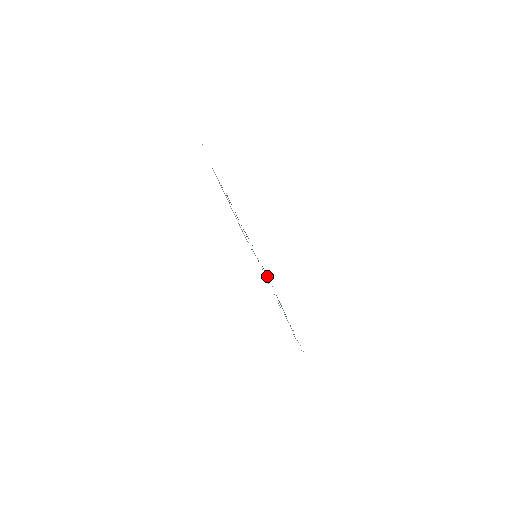
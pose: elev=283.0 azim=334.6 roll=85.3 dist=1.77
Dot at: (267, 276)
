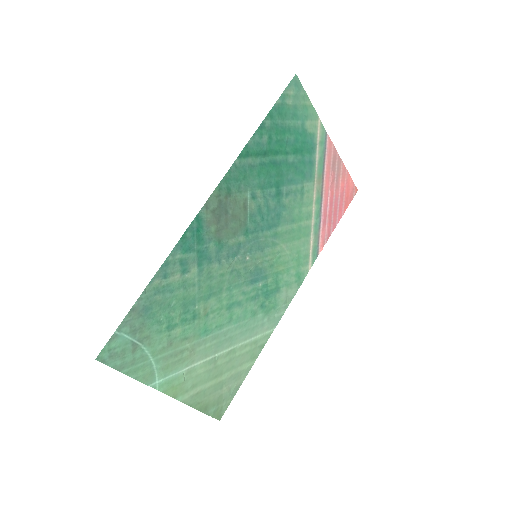
Dot at: (179, 248)
